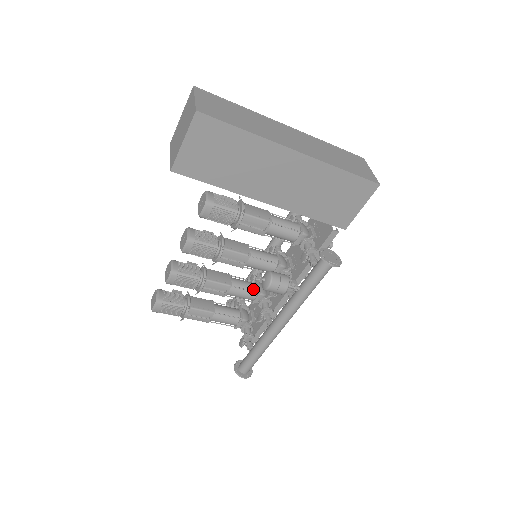
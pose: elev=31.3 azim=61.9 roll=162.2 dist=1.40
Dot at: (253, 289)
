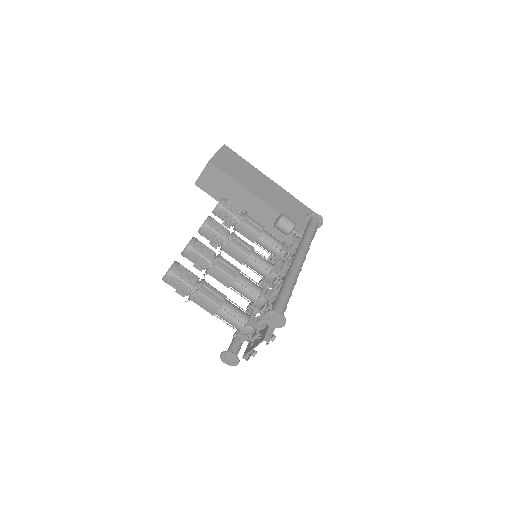
Dot at: (258, 286)
